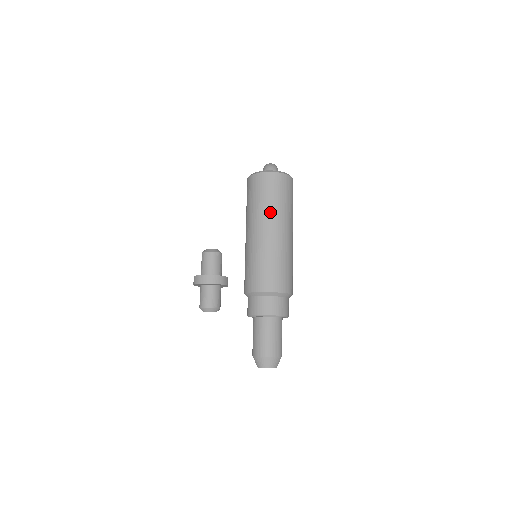
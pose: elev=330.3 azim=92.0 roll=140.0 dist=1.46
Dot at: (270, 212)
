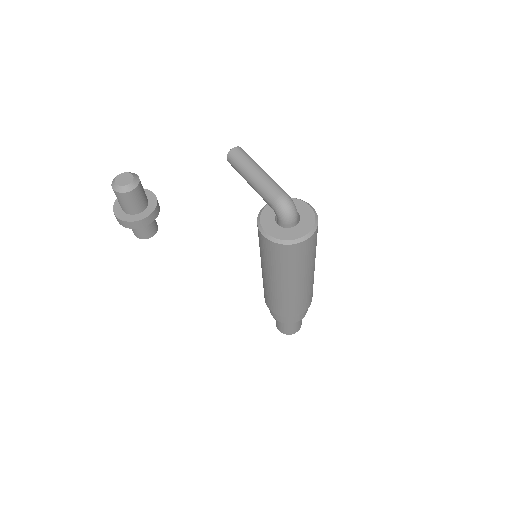
Dot at: (305, 269)
